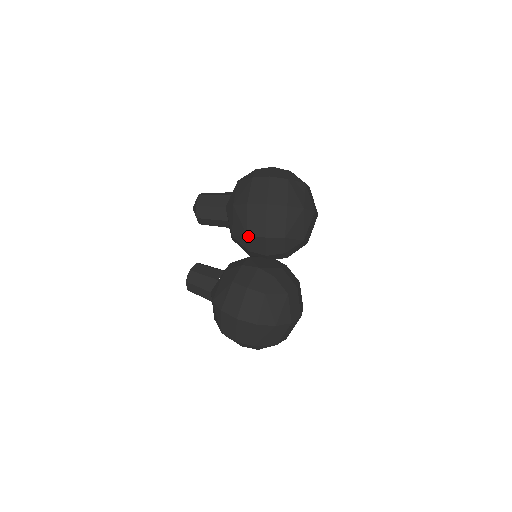
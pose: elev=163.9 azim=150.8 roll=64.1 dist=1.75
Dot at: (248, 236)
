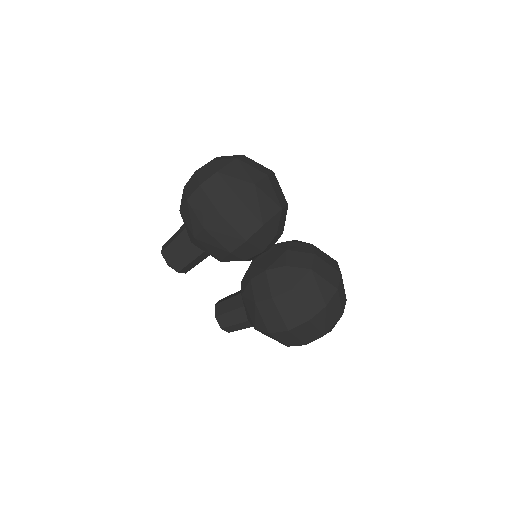
Dot at: (231, 253)
